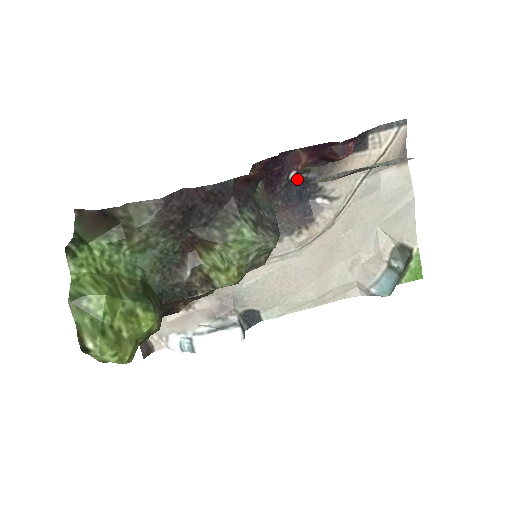
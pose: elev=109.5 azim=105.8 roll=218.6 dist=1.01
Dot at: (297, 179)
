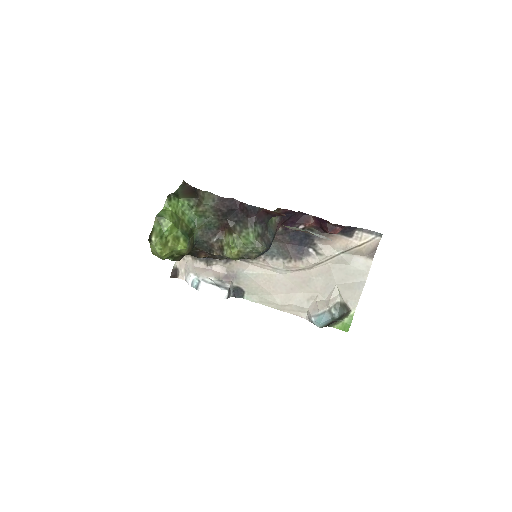
Dot at: occluded
